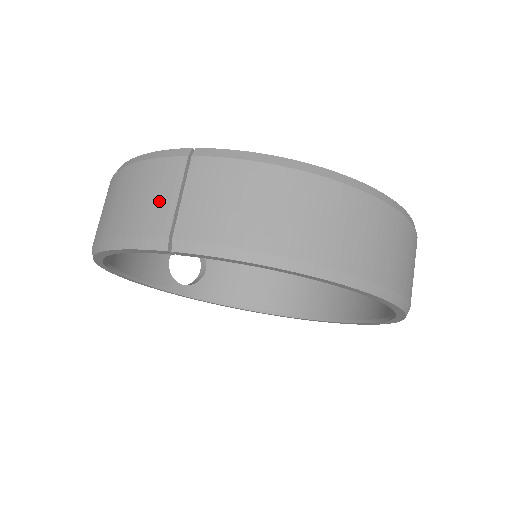
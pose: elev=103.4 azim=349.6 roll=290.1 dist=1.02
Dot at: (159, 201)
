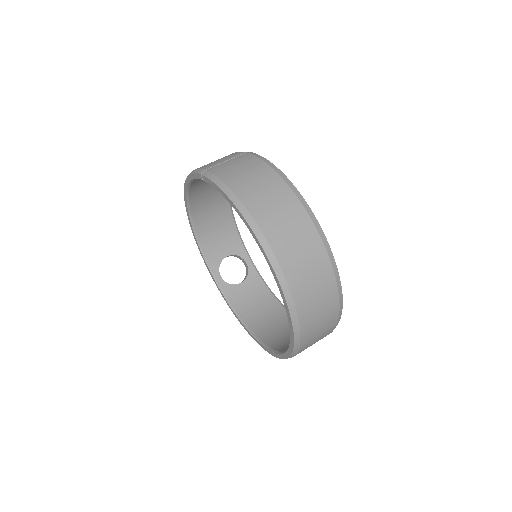
Dot at: (219, 161)
